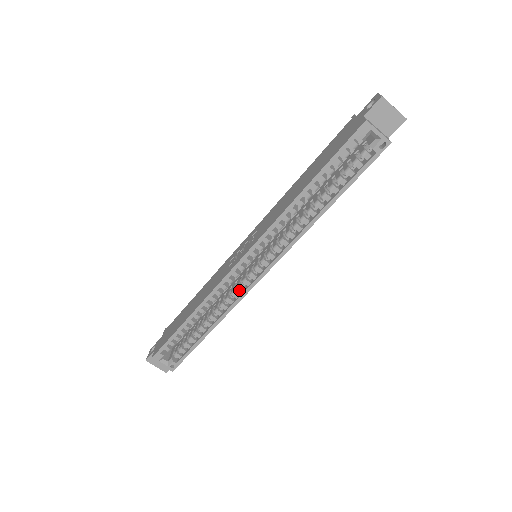
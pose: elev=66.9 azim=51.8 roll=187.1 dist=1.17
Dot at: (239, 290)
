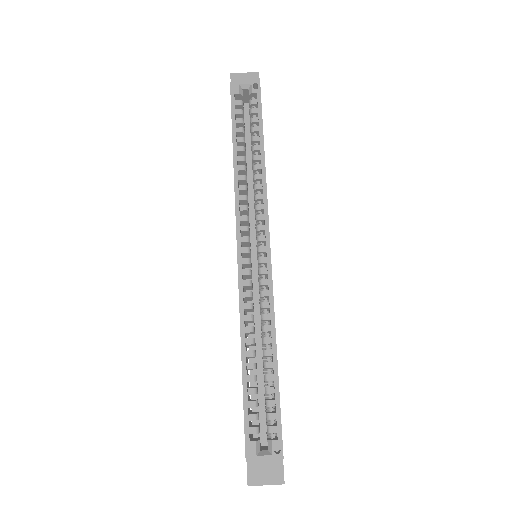
Dot at: (263, 285)
